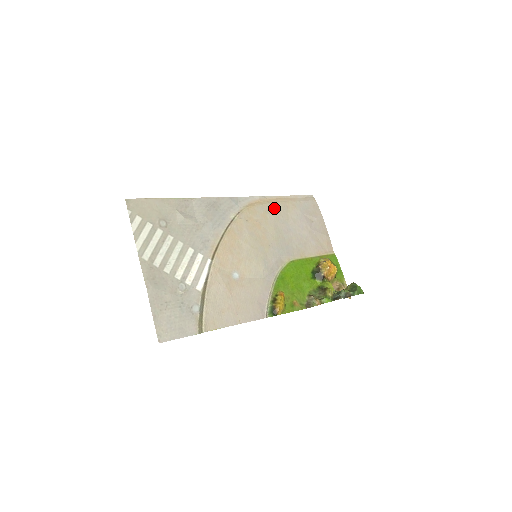
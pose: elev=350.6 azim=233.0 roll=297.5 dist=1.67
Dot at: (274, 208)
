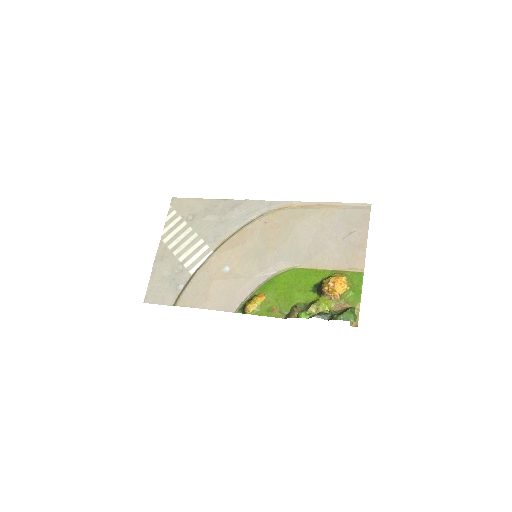
Dot at: (304, 214)
